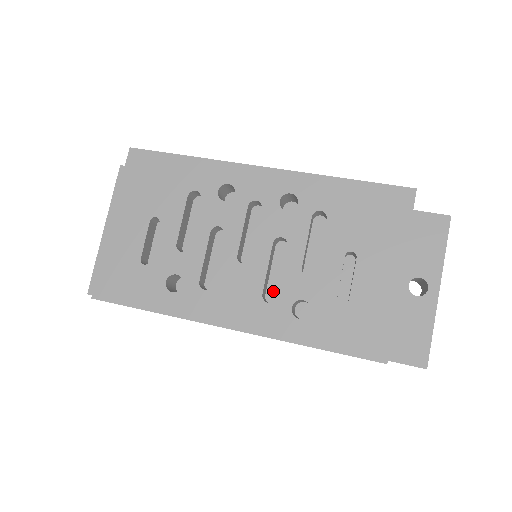
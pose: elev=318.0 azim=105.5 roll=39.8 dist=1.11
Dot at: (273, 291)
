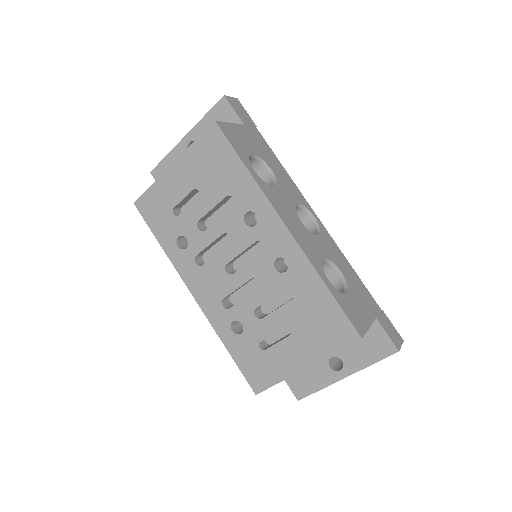
Dot at: (237, 297)
